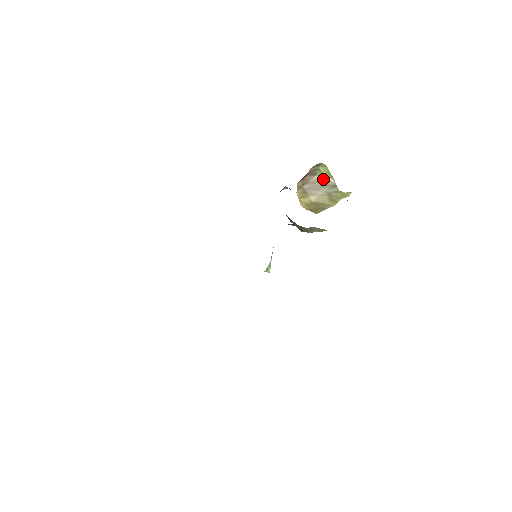
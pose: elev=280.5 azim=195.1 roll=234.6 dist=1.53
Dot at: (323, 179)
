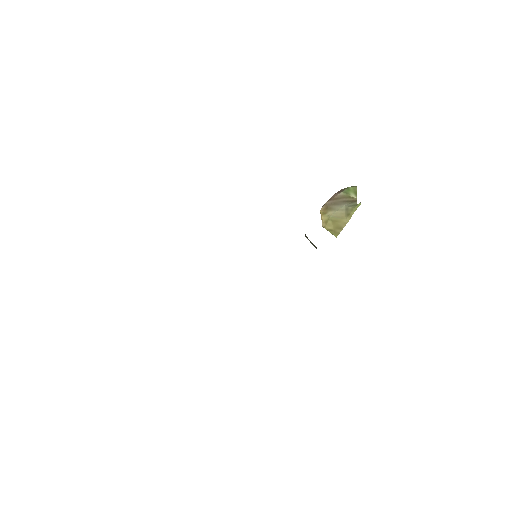
Dot at: (347, 195)
